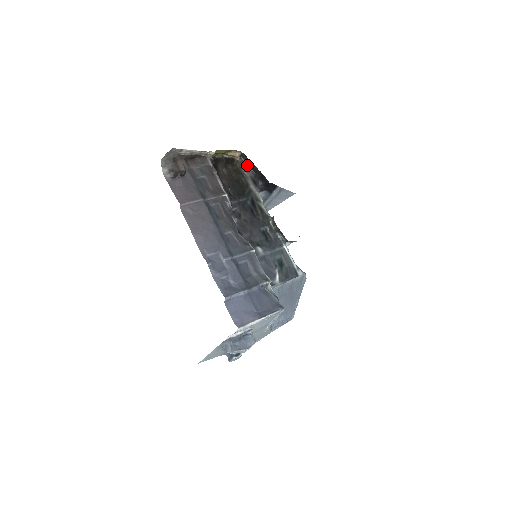
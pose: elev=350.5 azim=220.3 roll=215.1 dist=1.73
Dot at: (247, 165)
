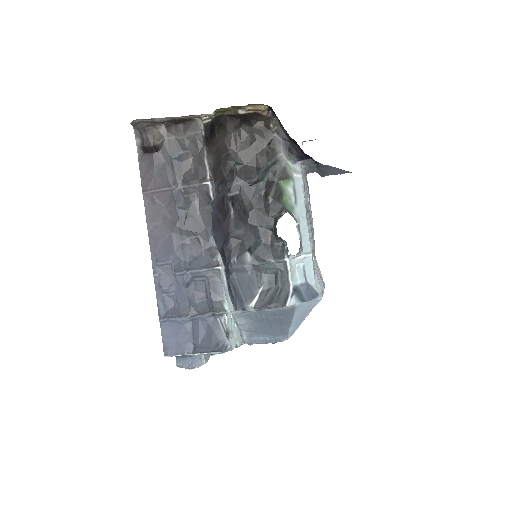
Dot at: (279, 123)
